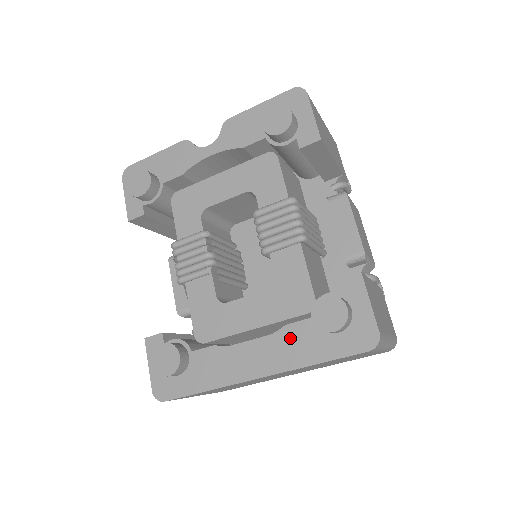
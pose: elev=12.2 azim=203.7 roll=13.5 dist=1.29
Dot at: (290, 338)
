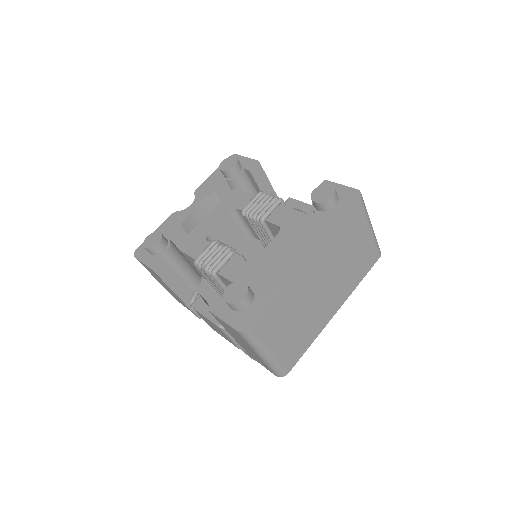
Dot at: (311, 229)
